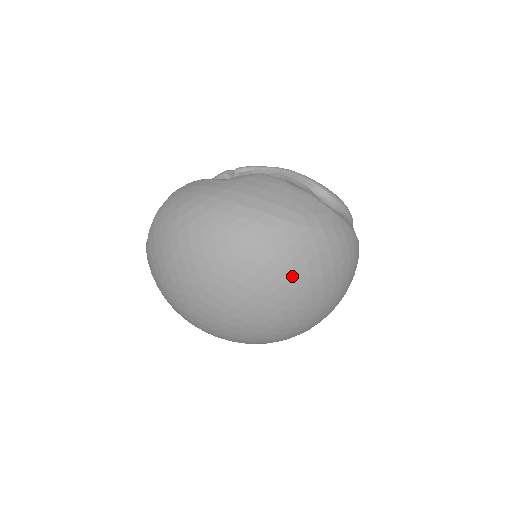
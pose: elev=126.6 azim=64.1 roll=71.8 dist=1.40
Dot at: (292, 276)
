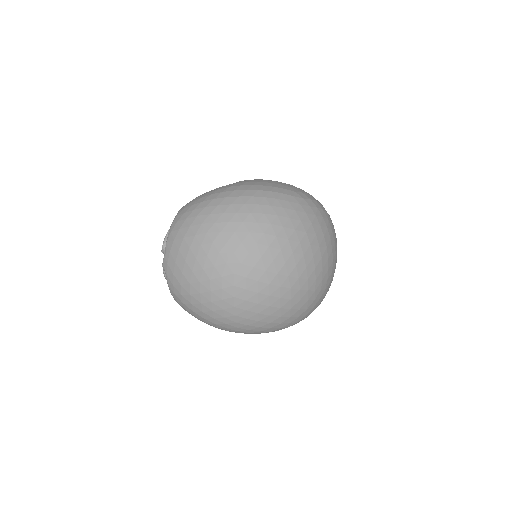
Dot at: (304, 234)
